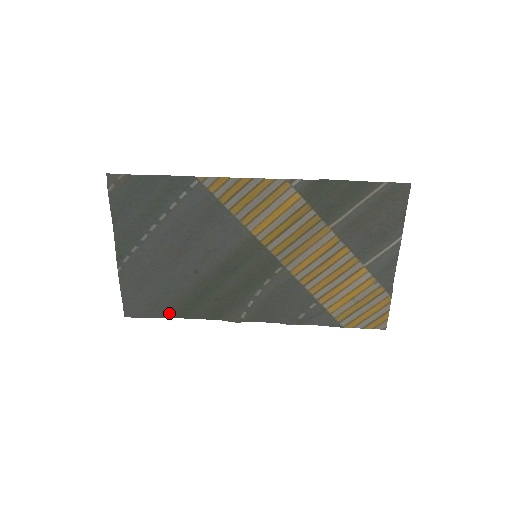
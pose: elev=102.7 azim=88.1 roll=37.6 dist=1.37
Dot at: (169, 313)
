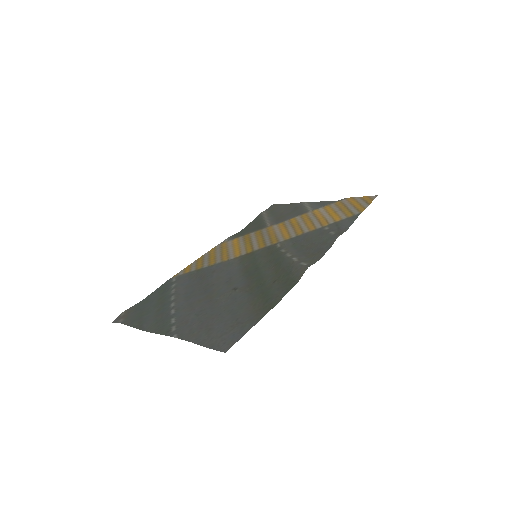
Dot at: (258, 317)
